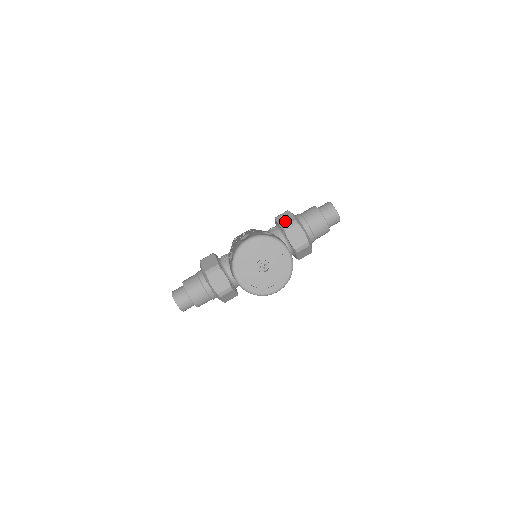
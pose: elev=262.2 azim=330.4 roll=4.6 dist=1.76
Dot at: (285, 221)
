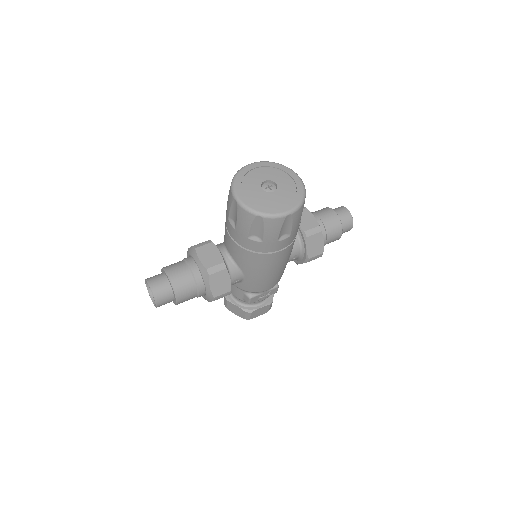
Dot at: occluded
